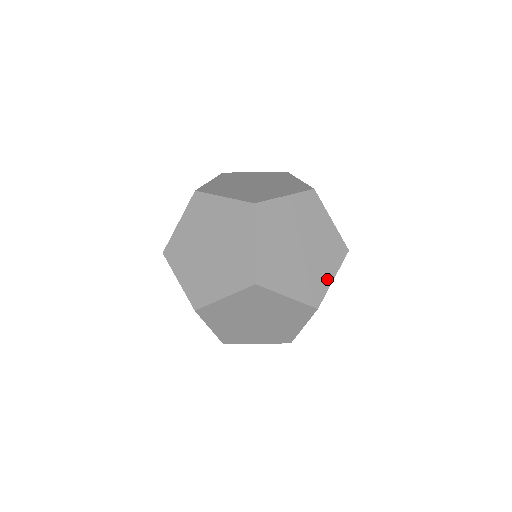
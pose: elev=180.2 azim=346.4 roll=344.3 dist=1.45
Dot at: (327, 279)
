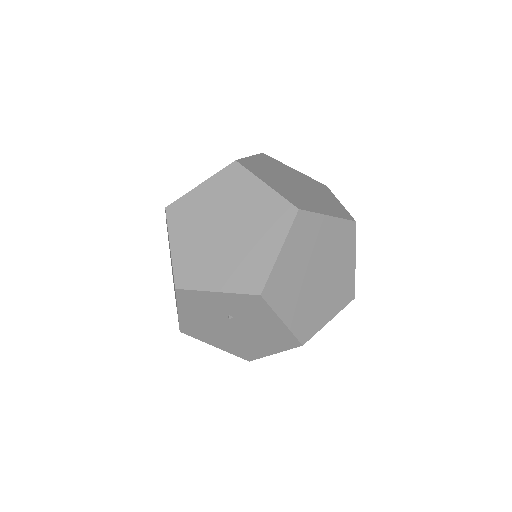
Dot at: occluded
